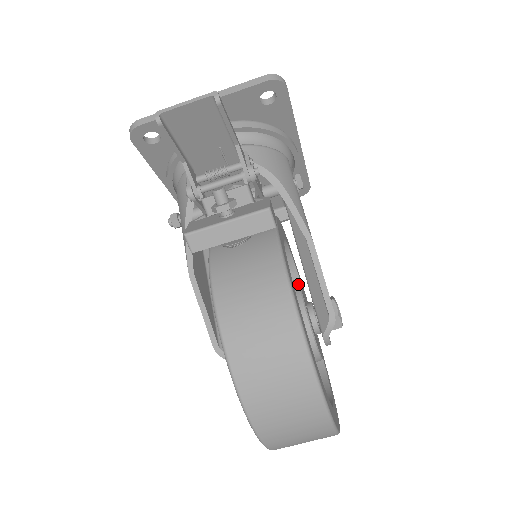
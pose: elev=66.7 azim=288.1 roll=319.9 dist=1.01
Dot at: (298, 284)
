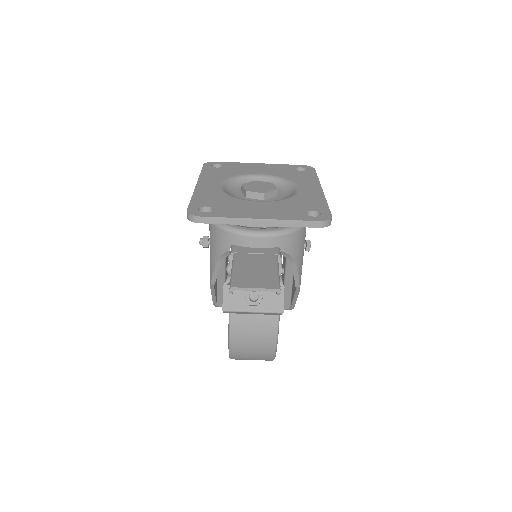
Dot at: occluded
